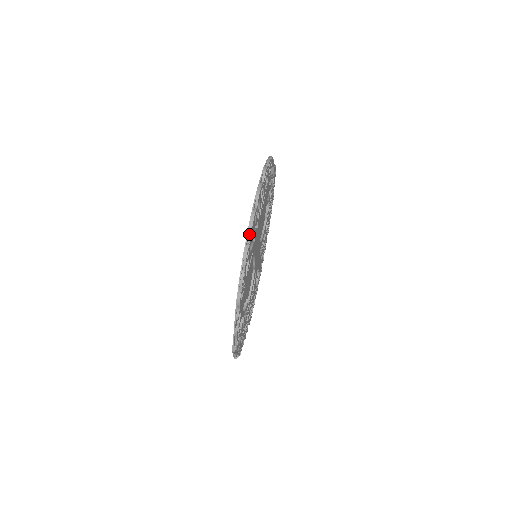
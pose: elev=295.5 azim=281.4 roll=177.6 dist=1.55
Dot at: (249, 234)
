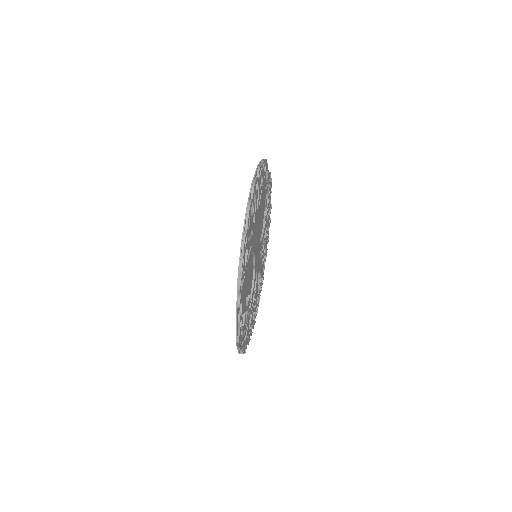
Dot at: (246, 222)
